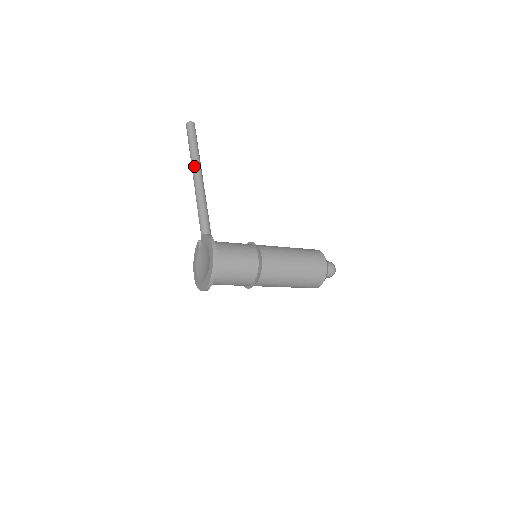
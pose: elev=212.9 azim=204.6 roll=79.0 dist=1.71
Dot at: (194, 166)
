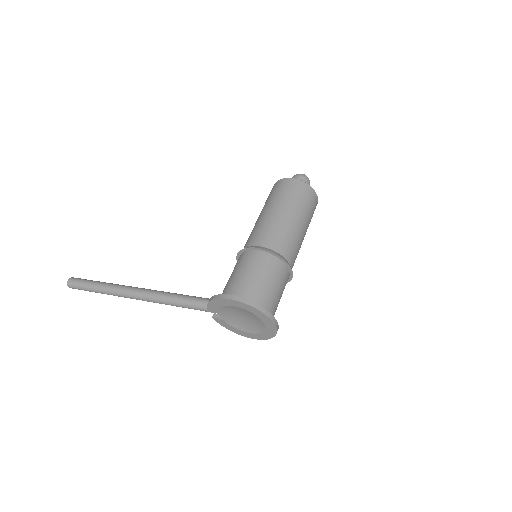
Dot at: (121, 293)
